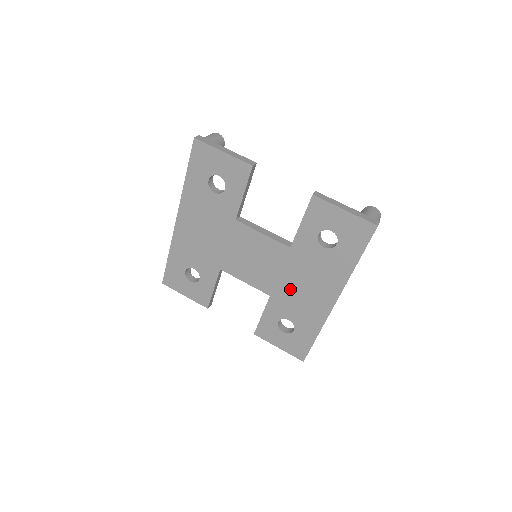
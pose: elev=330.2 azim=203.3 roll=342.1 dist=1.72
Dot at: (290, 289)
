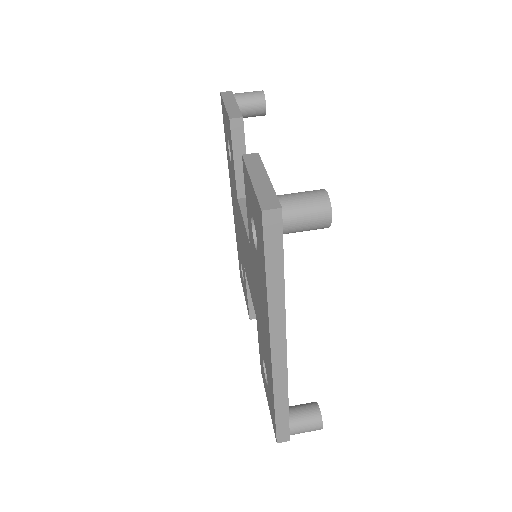
Dot at: (258, 312)
